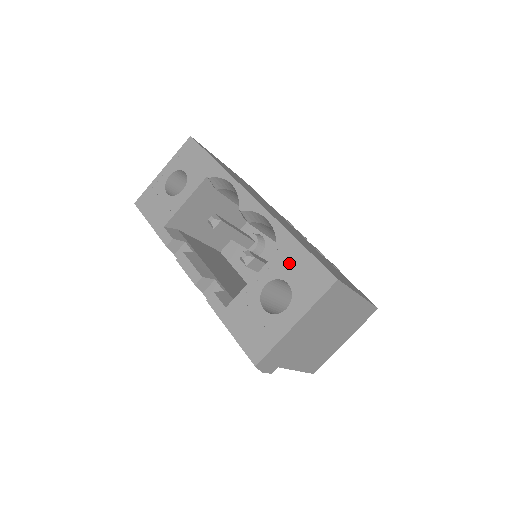
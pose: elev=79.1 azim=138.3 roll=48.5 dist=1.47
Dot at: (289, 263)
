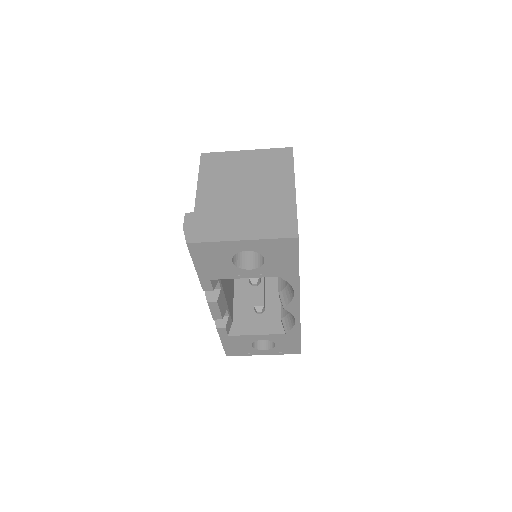
Dot at: (285, 340)
